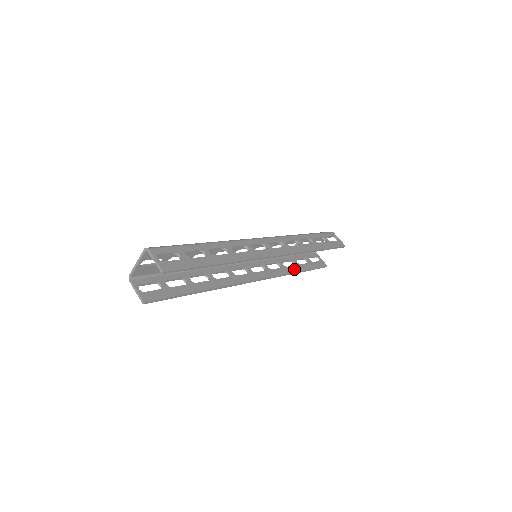
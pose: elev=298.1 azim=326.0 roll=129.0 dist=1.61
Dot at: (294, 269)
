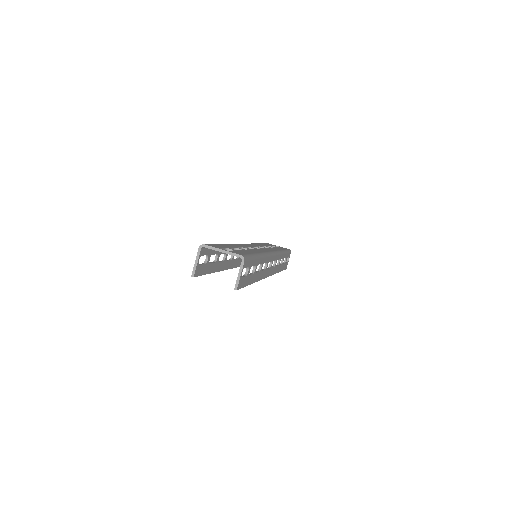
Dot at: occluded
